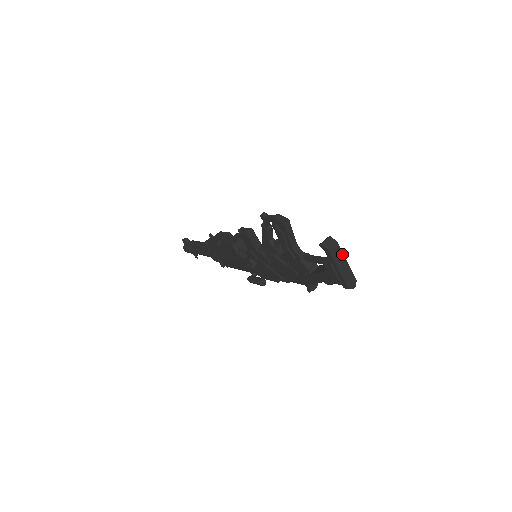
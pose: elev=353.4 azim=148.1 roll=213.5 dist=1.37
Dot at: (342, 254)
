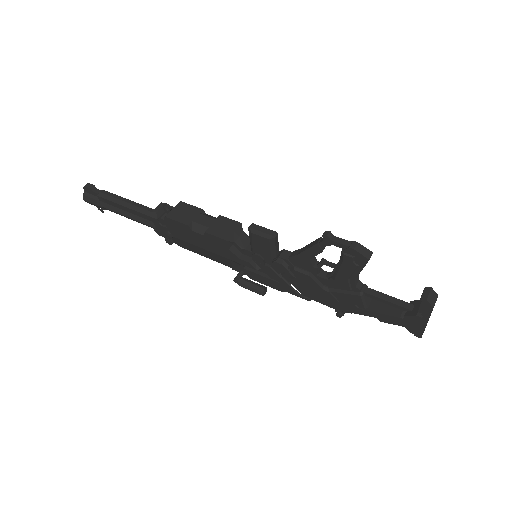
Dot at: occluded
